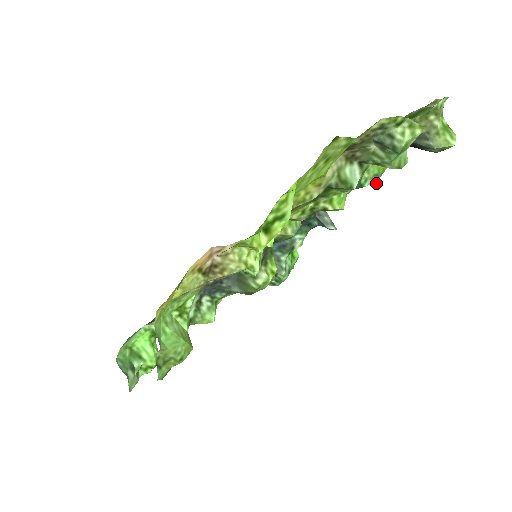
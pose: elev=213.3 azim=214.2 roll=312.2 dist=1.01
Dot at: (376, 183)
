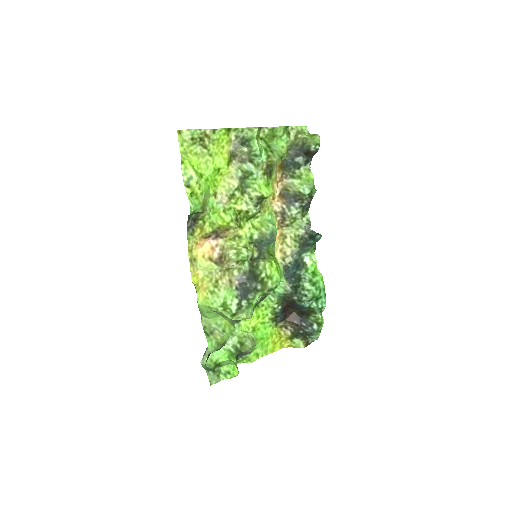
Dot at: (314, 189)
